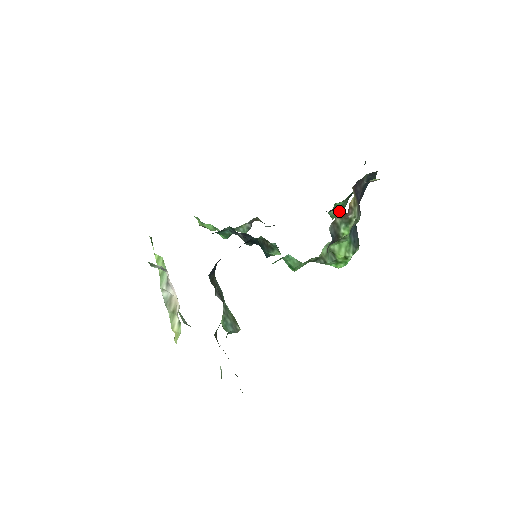
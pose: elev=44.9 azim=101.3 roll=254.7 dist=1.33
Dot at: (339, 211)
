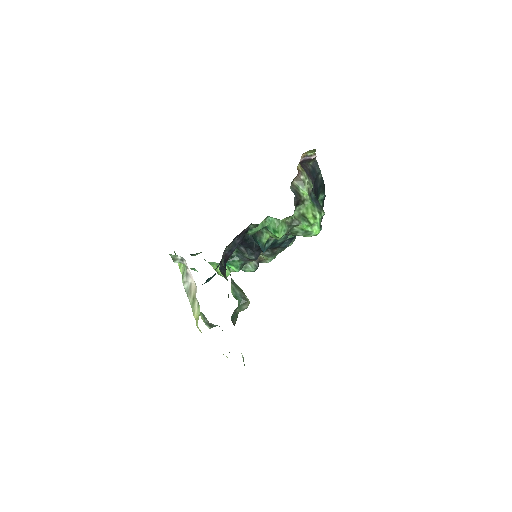
Dot at: occluded
